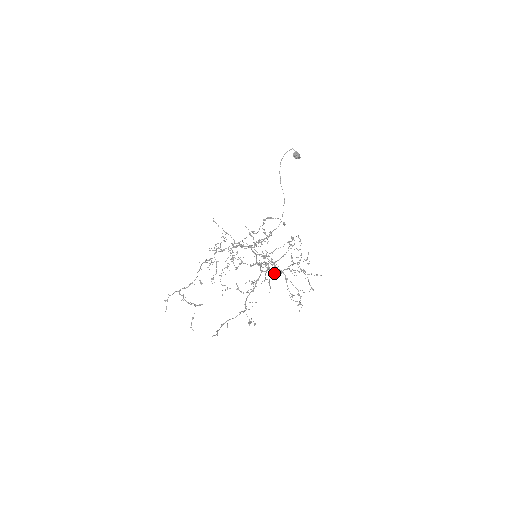
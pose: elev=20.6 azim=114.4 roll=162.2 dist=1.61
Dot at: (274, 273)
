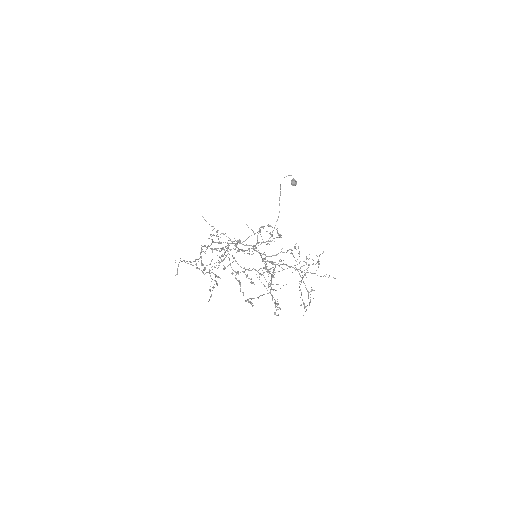
Dot at: (243, 292)
